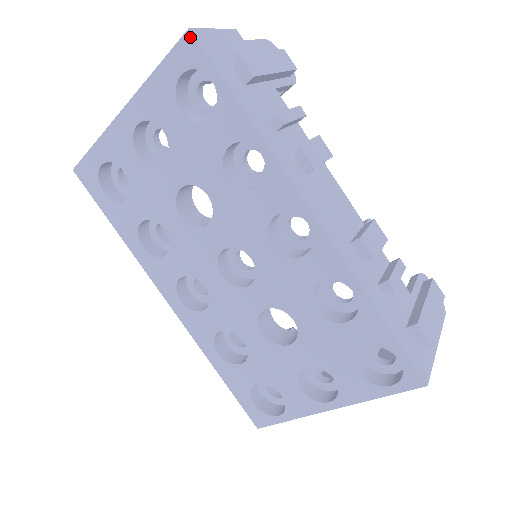
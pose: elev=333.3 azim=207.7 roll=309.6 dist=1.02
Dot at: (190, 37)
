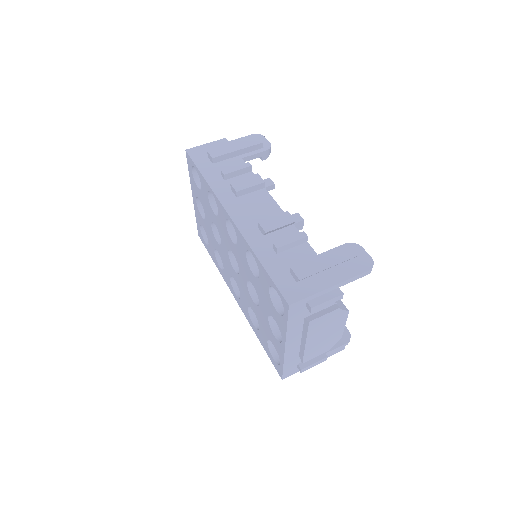
Dot at: (187, 153)
